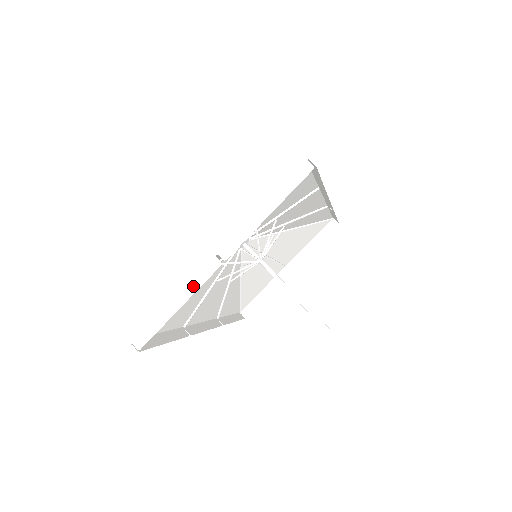
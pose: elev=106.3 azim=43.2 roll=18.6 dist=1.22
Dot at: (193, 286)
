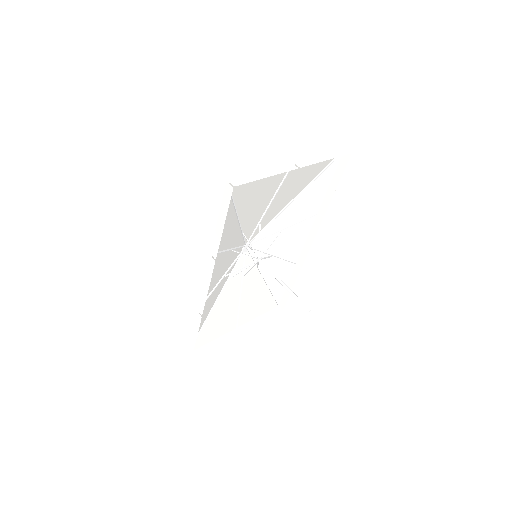
Dot at: (278, 171)
